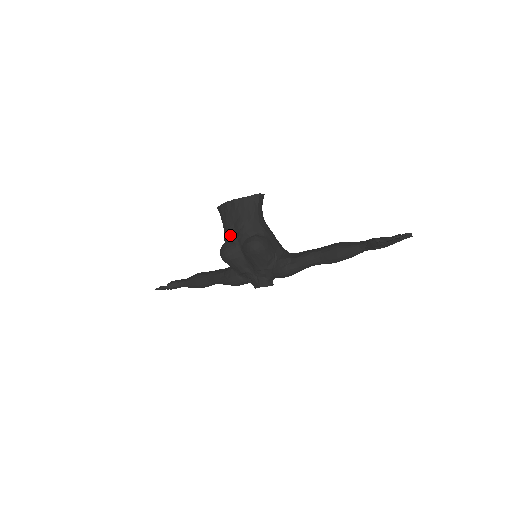
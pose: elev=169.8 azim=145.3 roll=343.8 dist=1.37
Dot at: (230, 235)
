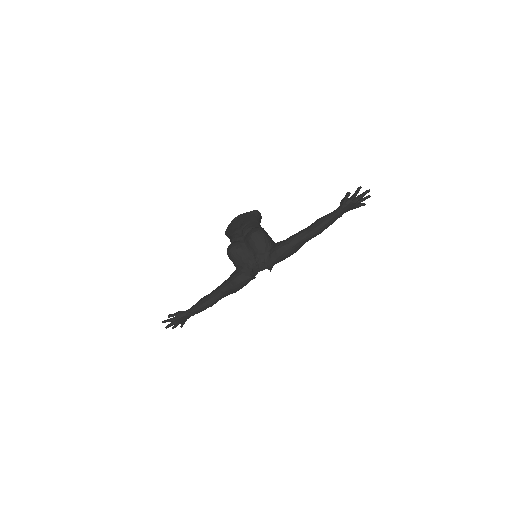
Dot at: (236, 235)
